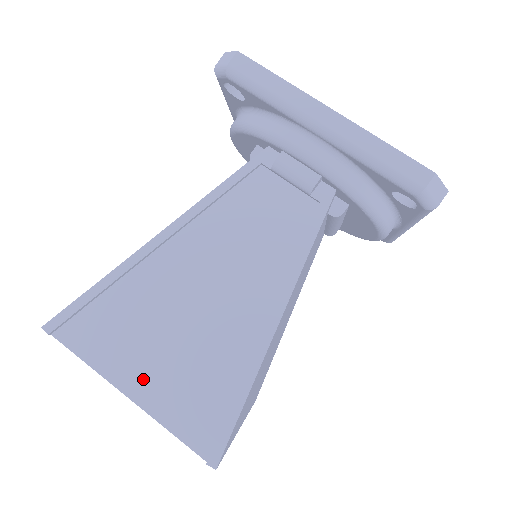
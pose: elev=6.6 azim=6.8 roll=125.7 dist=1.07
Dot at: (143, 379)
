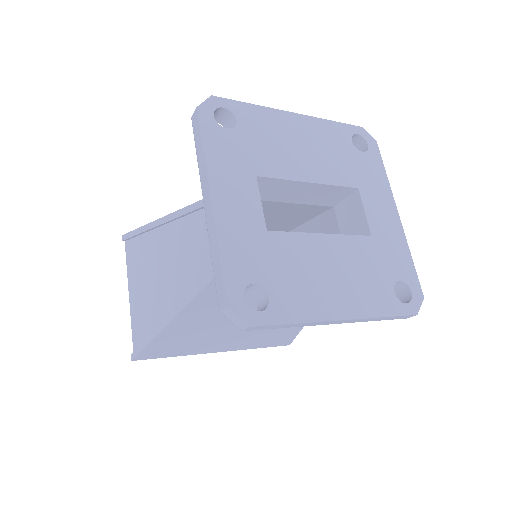
Dot at: (135, 293)
